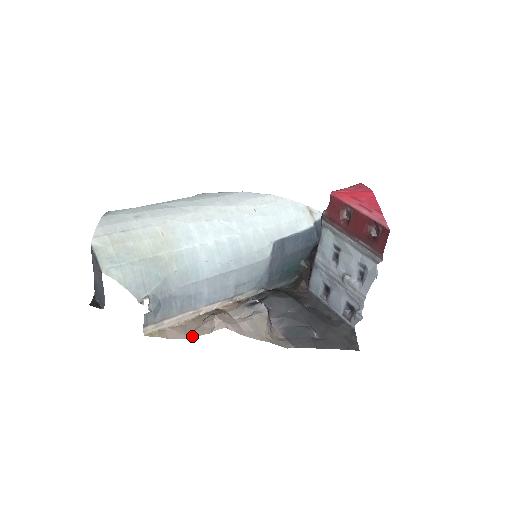
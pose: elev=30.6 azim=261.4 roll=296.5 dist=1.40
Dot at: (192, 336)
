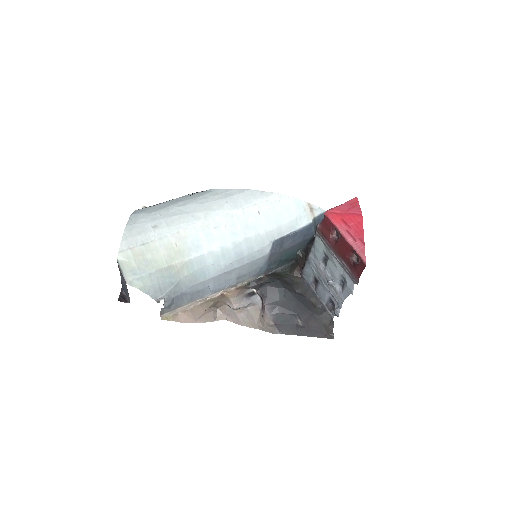
Dot at: (199, 322)
